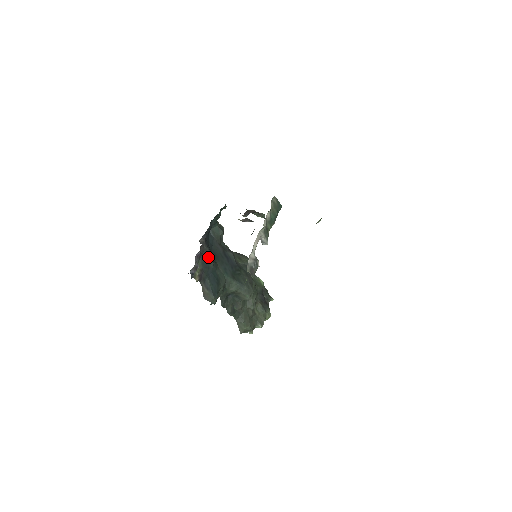
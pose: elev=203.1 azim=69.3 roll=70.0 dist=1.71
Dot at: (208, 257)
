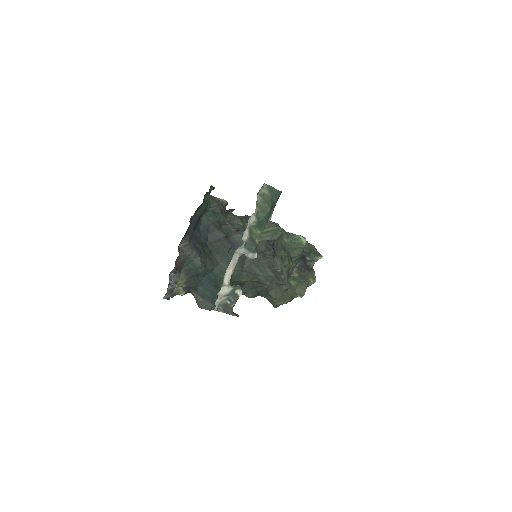
Dot at: (194, 263)
